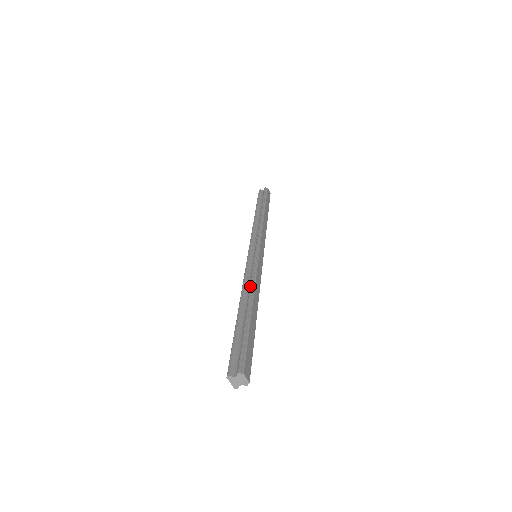
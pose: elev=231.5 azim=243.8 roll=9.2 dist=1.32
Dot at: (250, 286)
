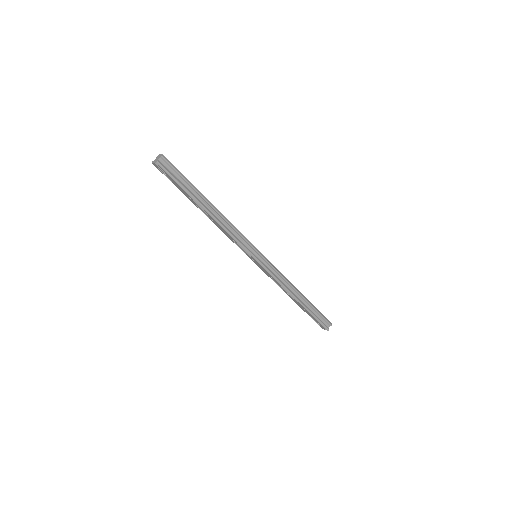
Dot at: occluded
